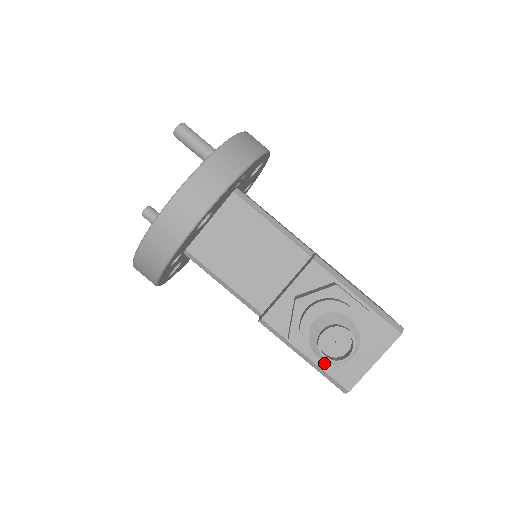
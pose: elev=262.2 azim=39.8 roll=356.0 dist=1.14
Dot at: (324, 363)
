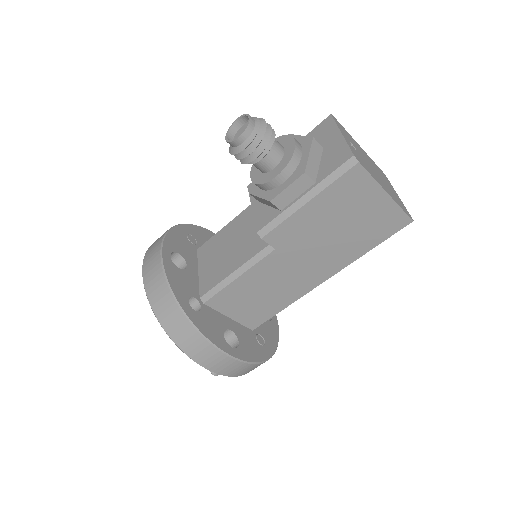
Dot at: (302, 170)
